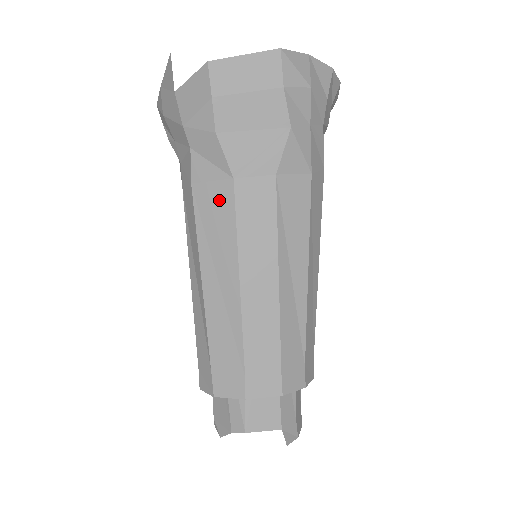
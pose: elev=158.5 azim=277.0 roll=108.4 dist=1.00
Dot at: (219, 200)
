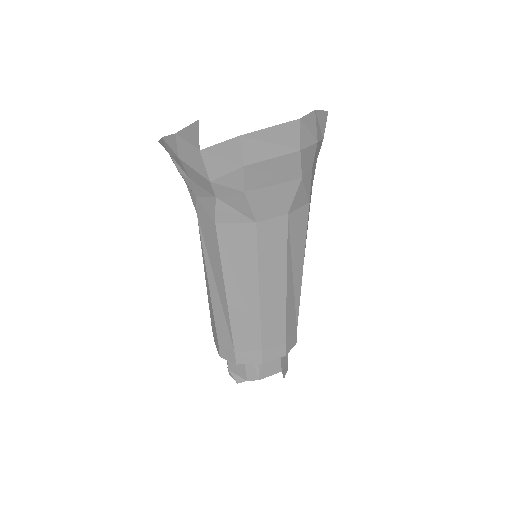
Dot at: (242, 237)
